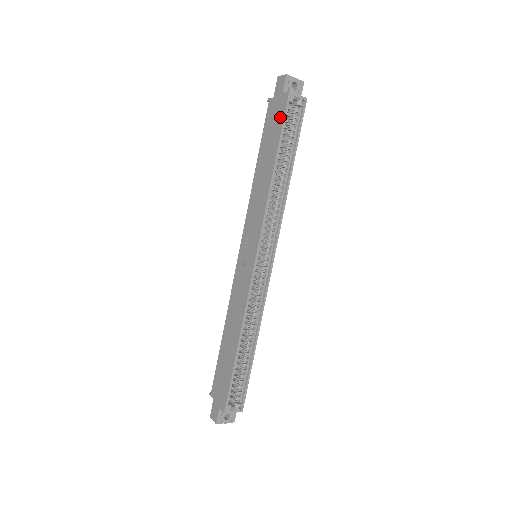
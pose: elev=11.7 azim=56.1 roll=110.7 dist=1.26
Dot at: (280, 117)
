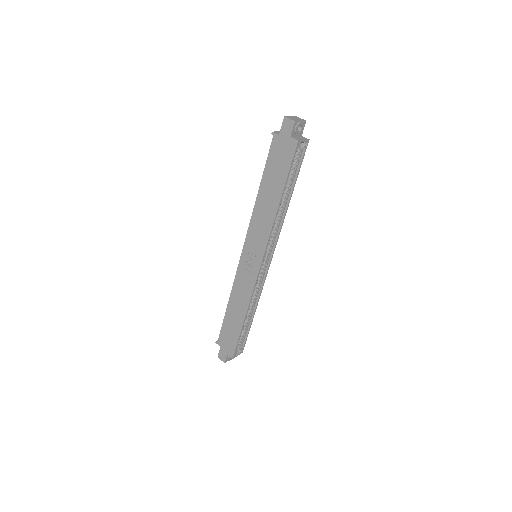
Dot at: (287, 160)
